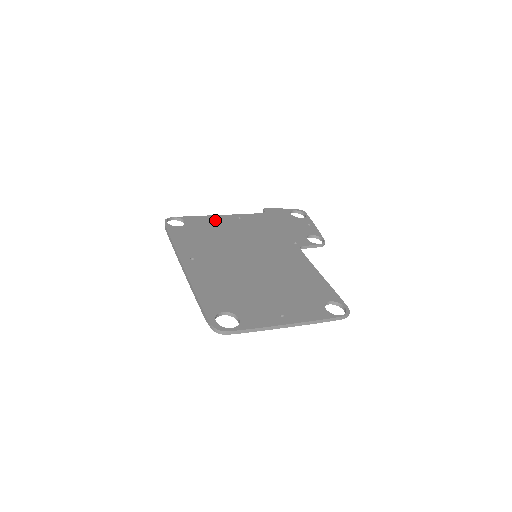
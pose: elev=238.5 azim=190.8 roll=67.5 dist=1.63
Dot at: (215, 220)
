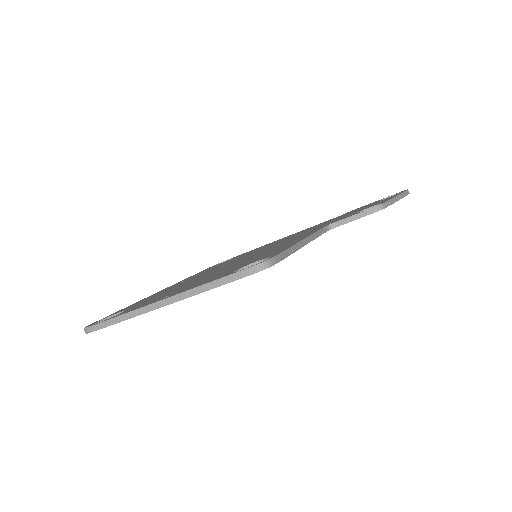
Dot at: occluded
